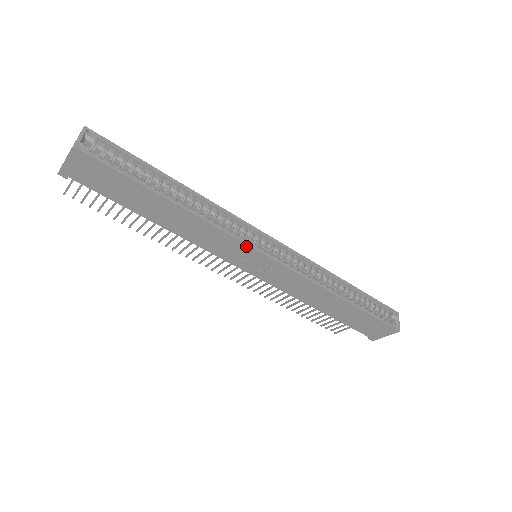
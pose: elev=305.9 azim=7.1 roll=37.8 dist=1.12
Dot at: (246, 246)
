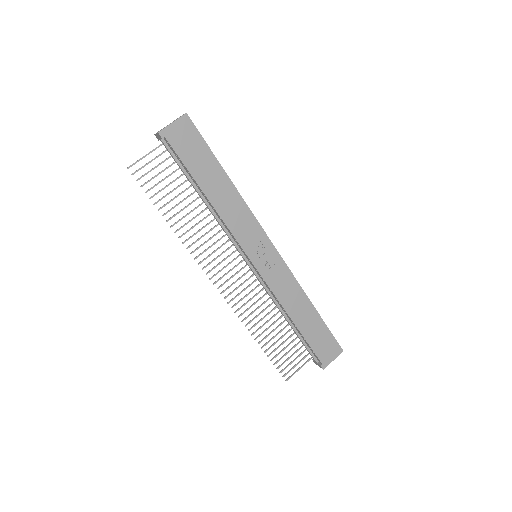
Dot at: (262, 231)
